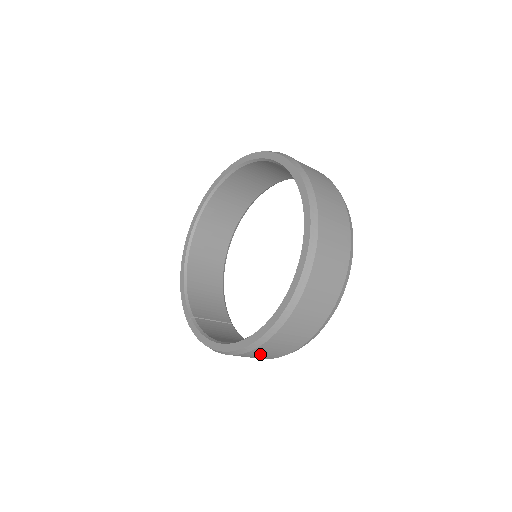
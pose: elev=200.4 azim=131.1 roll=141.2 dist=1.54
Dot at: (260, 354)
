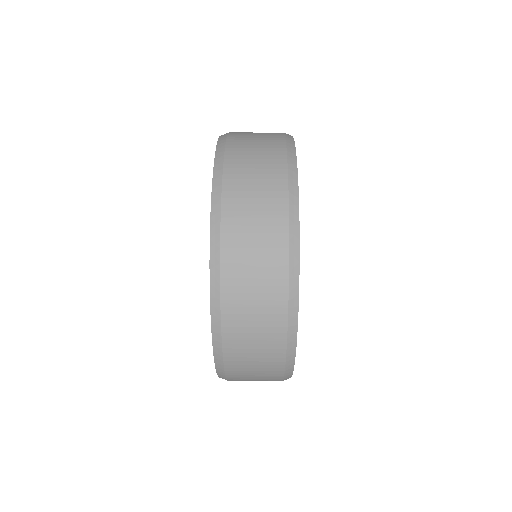
Dot at: occluded
